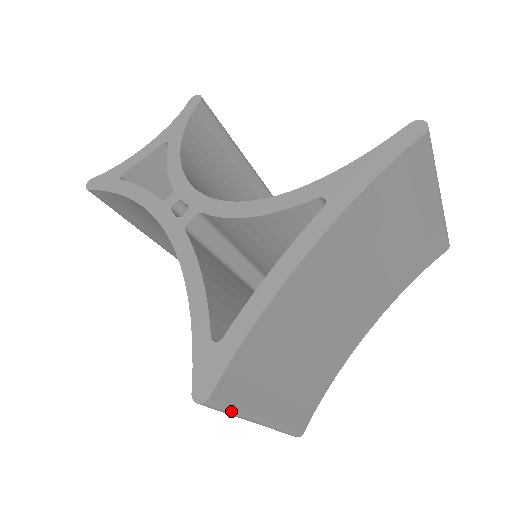
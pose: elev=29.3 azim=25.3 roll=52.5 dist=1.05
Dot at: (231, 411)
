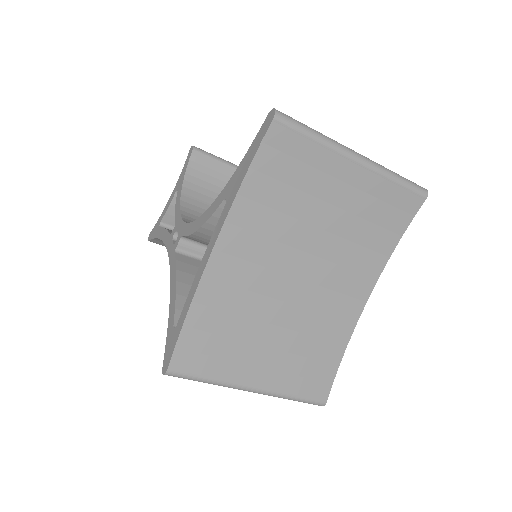
Dot at: (202, 380)
